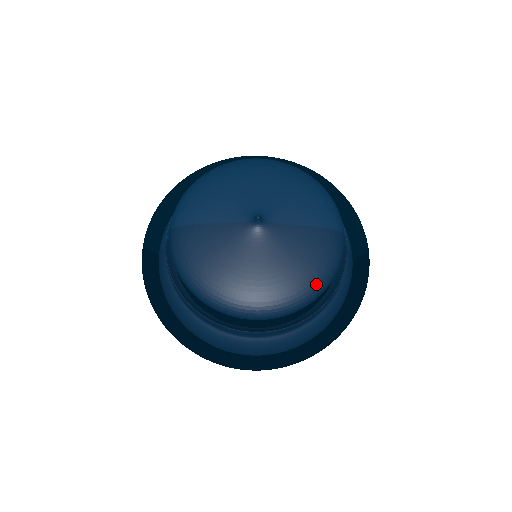
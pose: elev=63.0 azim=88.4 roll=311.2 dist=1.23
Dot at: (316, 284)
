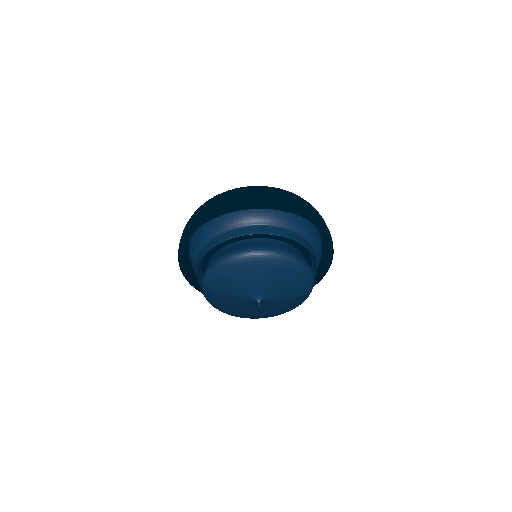
Dot at: occluded
